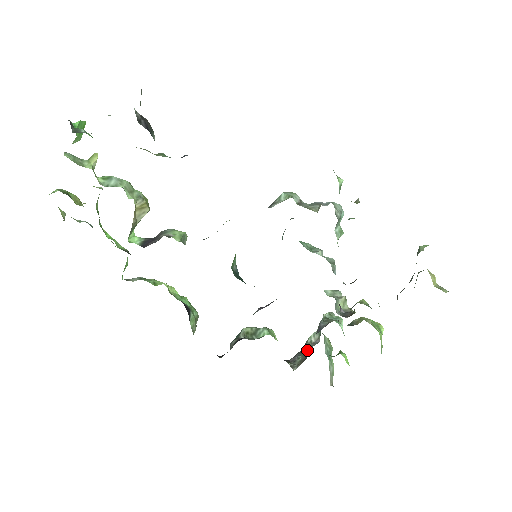
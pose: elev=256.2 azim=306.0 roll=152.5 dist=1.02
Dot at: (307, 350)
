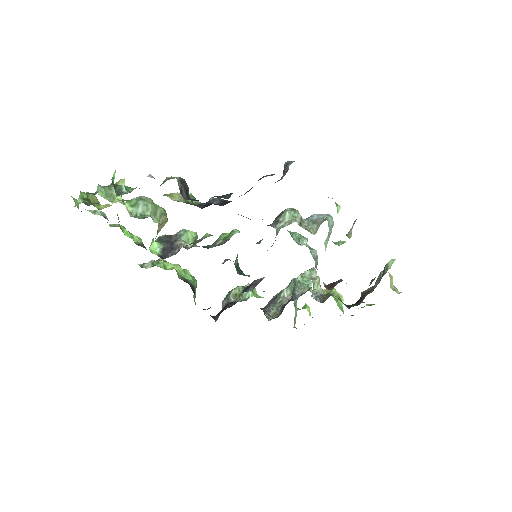
Dot at: (281, 306)
